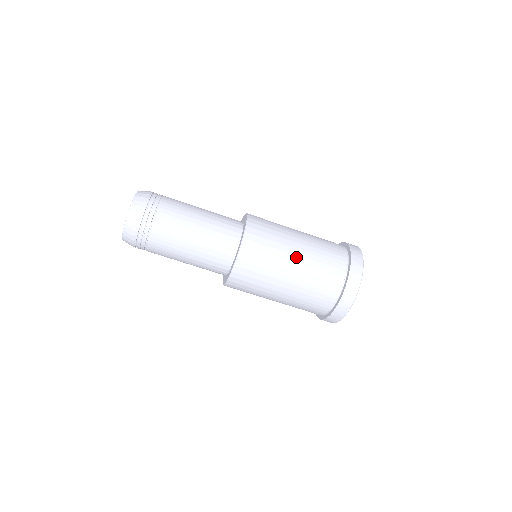
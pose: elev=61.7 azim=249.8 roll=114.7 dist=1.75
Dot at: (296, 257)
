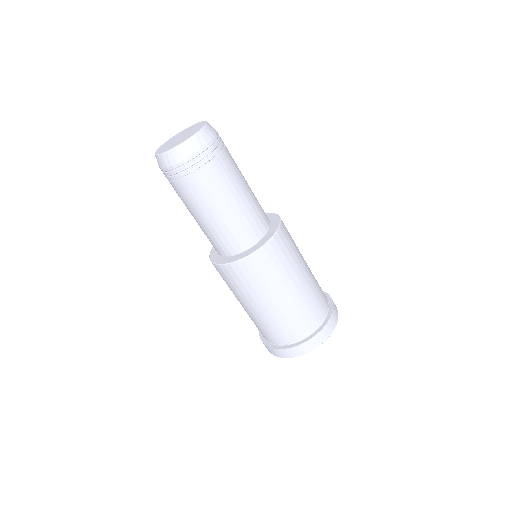
Dot at: (277, 301)
